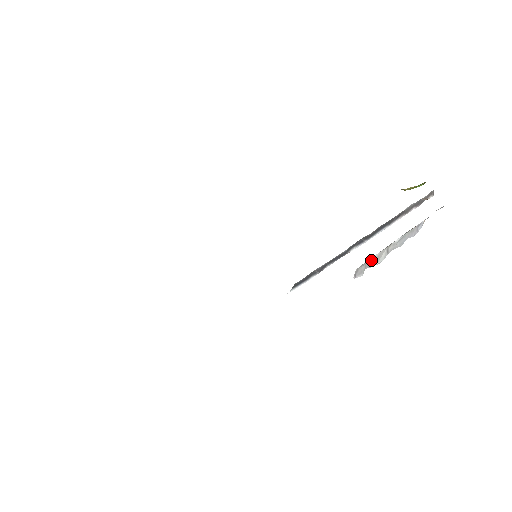
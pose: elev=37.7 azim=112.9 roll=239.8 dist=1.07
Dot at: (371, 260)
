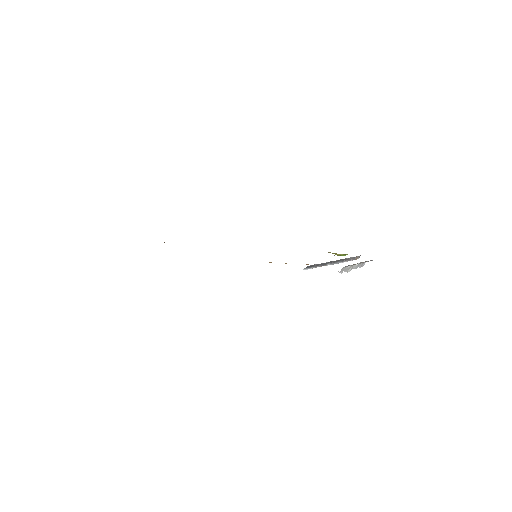
Dot at: (347, 267)
